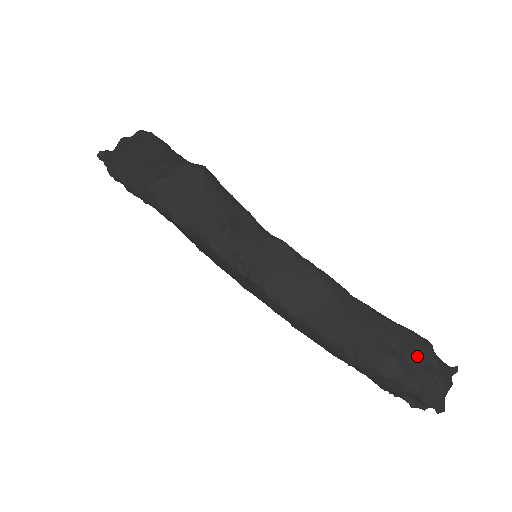
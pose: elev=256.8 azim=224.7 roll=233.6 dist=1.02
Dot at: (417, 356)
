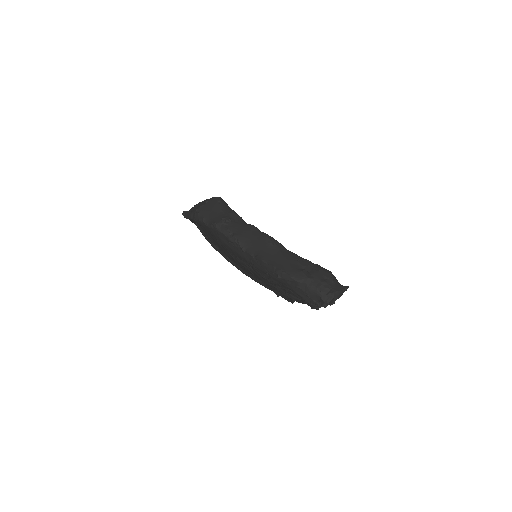
Dot at: (319, 274)
